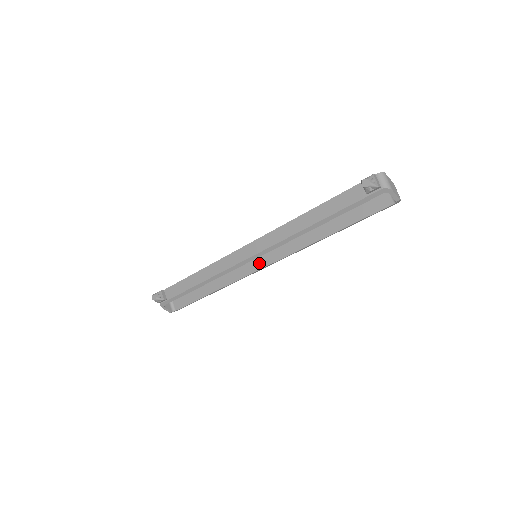
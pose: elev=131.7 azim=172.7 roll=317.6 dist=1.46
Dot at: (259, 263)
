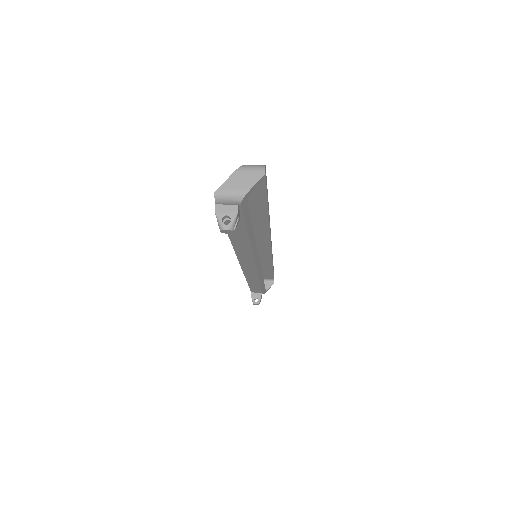
Dot at: (264, 248)
